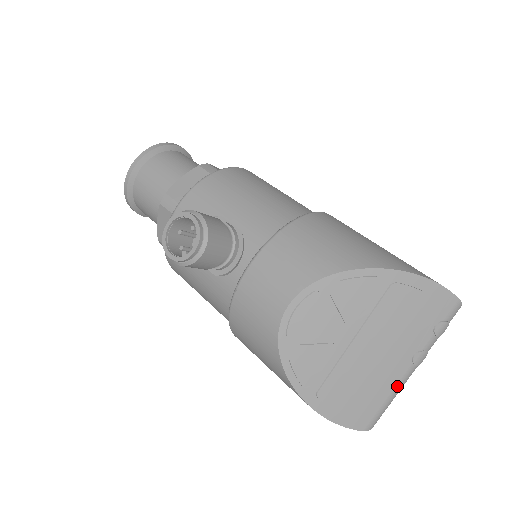
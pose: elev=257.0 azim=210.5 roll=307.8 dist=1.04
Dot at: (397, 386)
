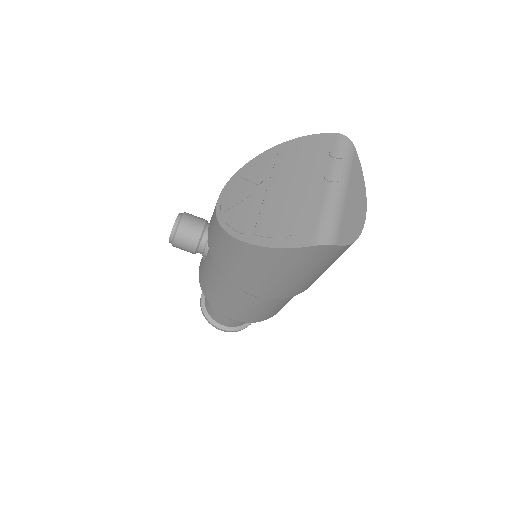
Dot at: (324, 201)
